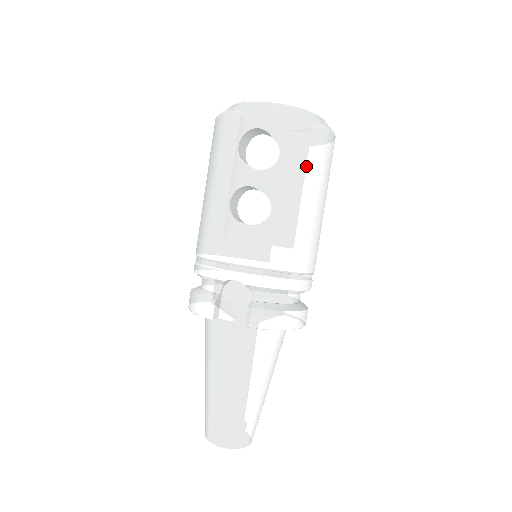
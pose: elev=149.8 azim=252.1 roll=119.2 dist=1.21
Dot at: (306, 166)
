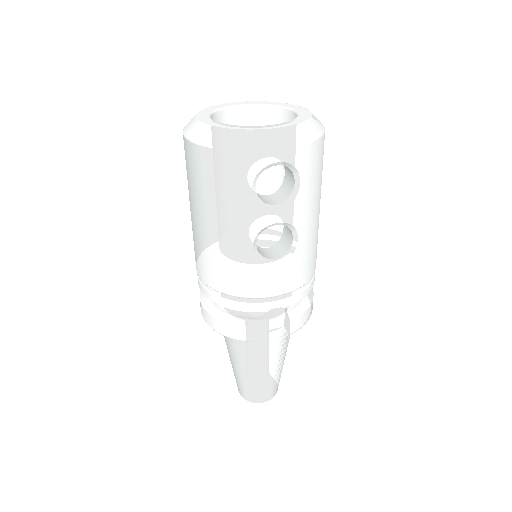
Dot at: (319, 182)
